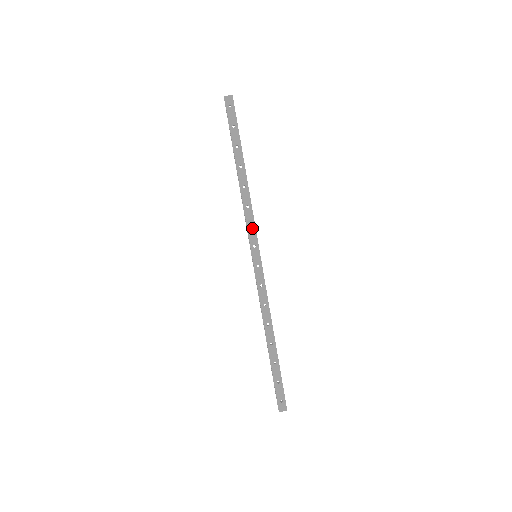
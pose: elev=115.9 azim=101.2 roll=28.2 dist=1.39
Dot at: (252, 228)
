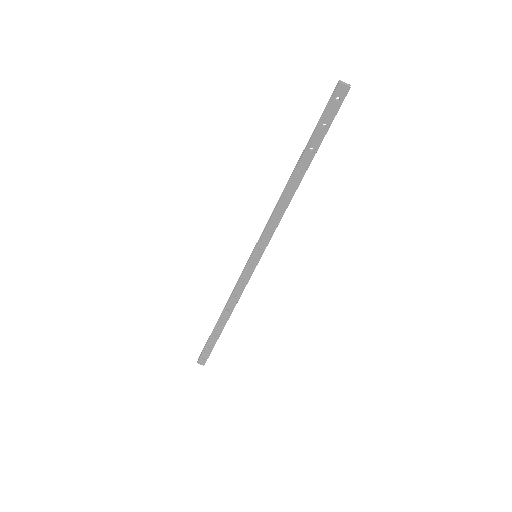
Dot at: (269, 234)
